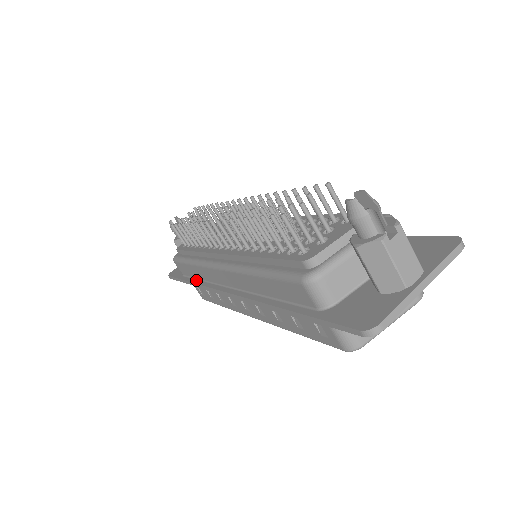
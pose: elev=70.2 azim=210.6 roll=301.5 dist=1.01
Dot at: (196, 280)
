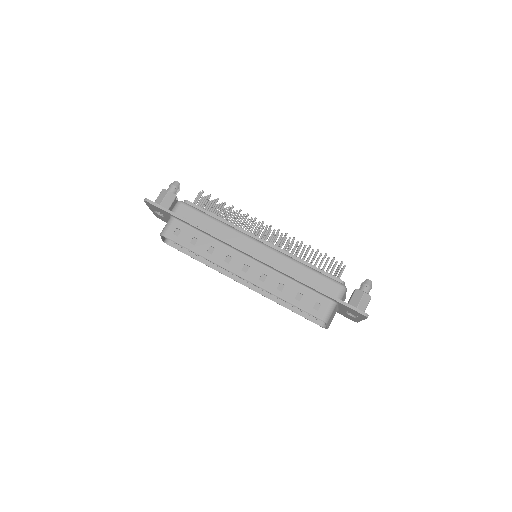
Dot at: (203, 228)
